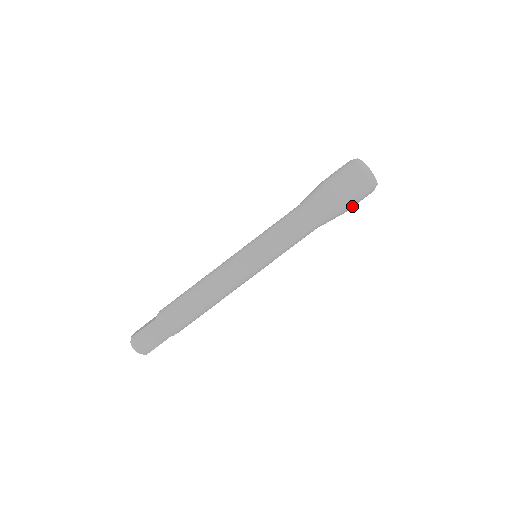
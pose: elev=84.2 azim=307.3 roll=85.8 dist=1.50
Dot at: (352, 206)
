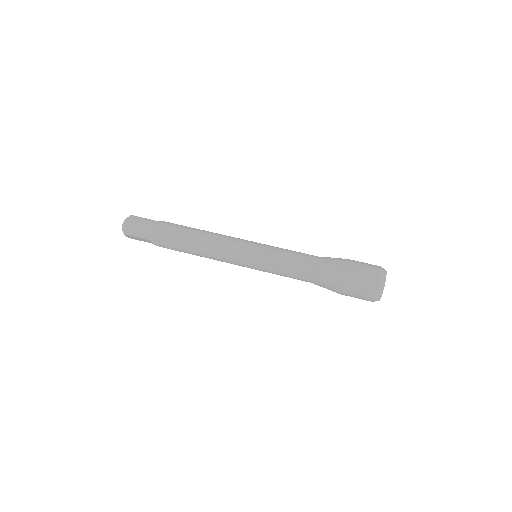
Dot at: (349, 292)
